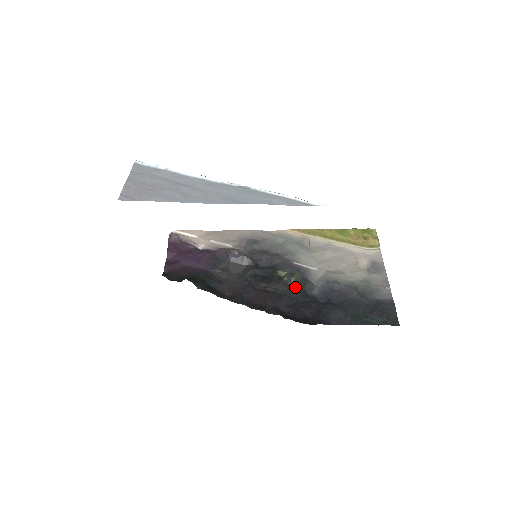
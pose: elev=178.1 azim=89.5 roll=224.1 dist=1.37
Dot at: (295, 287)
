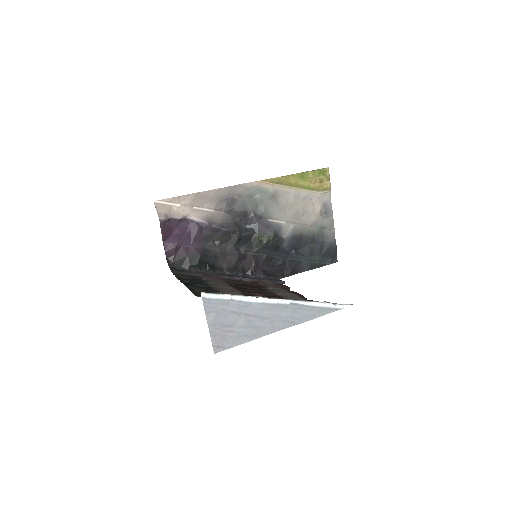
Dot at: (272, 247)
